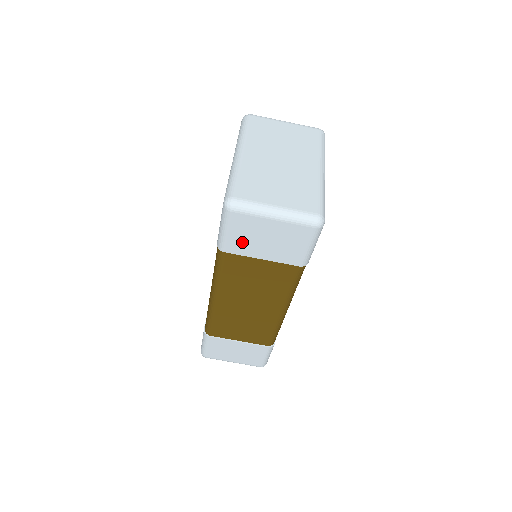
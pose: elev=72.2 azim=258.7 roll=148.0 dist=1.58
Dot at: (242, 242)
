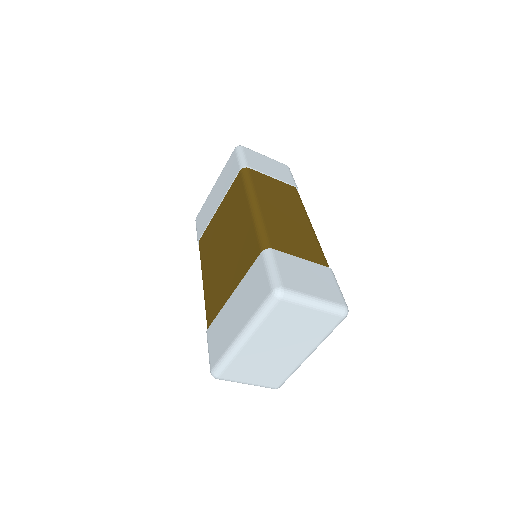
Dot at: occluded
